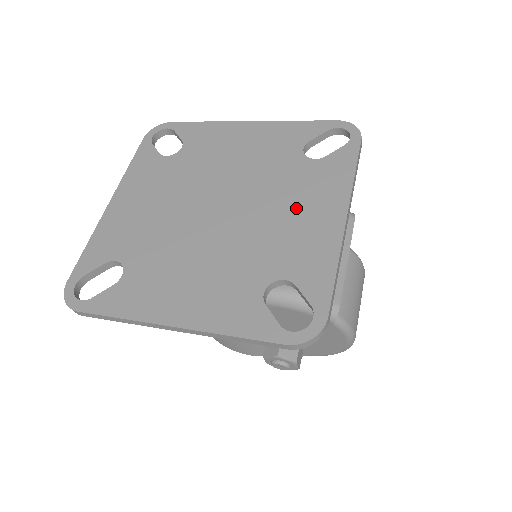
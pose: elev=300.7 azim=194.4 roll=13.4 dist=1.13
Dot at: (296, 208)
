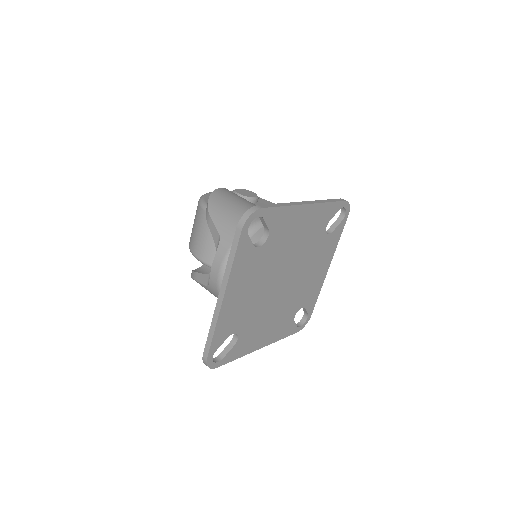
Dot at: (314, 270)
